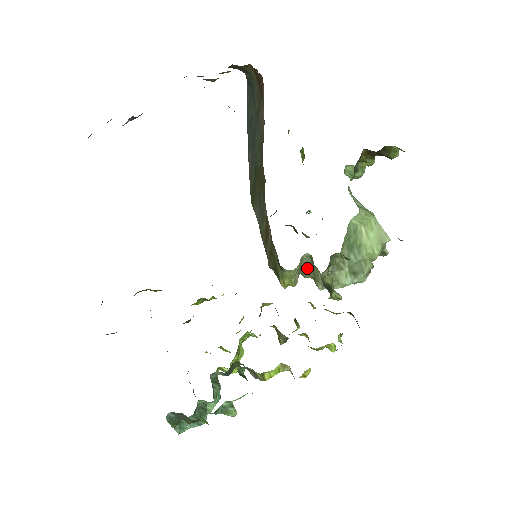
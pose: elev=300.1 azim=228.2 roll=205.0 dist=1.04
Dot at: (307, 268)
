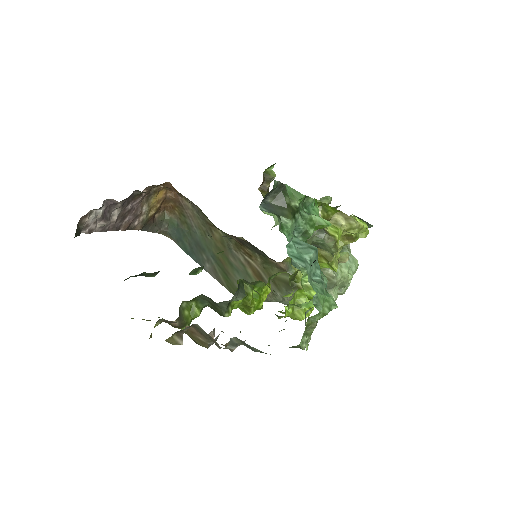
Dot at: occluded
